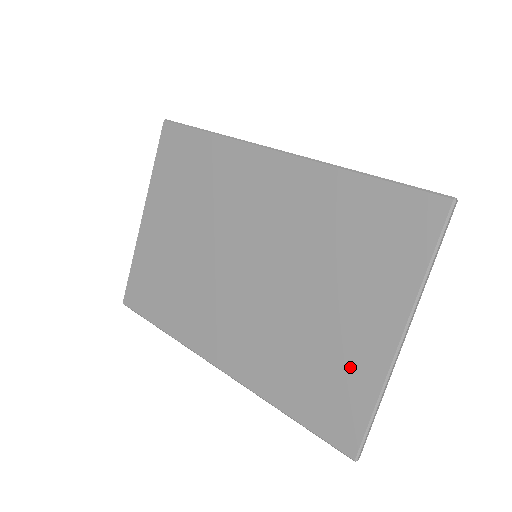
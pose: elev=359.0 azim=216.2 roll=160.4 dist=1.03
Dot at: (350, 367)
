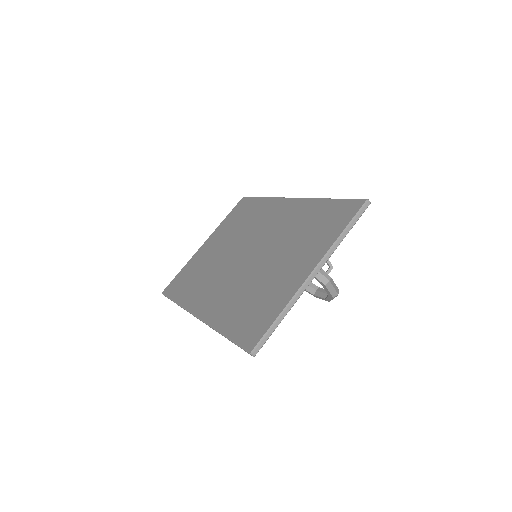
Dot at: (276, 295)
